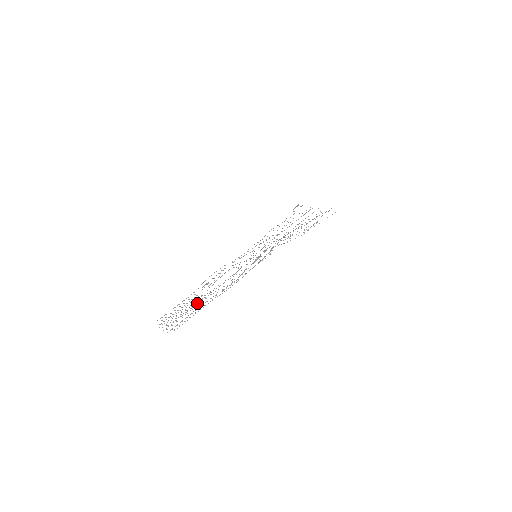
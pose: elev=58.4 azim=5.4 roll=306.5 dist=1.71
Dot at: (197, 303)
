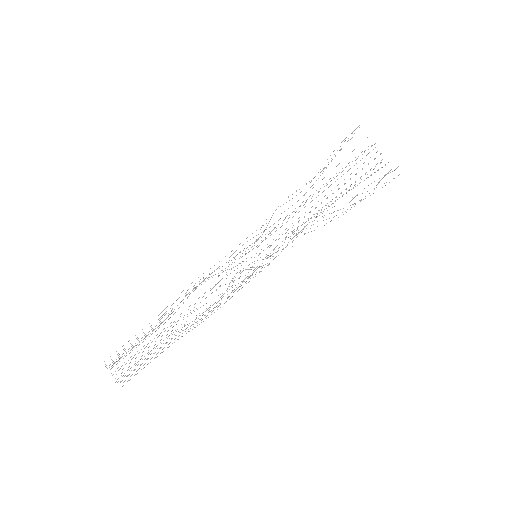
Dot at: (160, 333)
